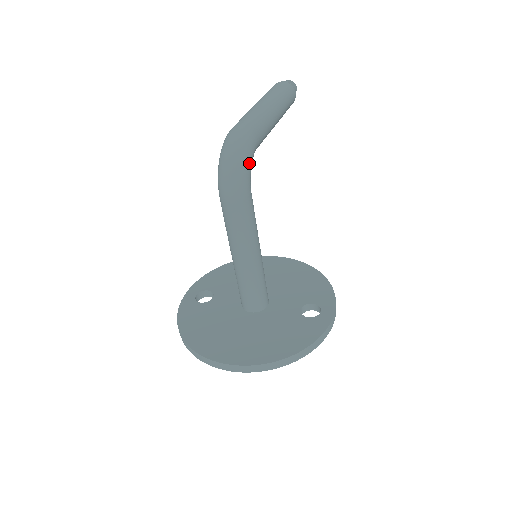
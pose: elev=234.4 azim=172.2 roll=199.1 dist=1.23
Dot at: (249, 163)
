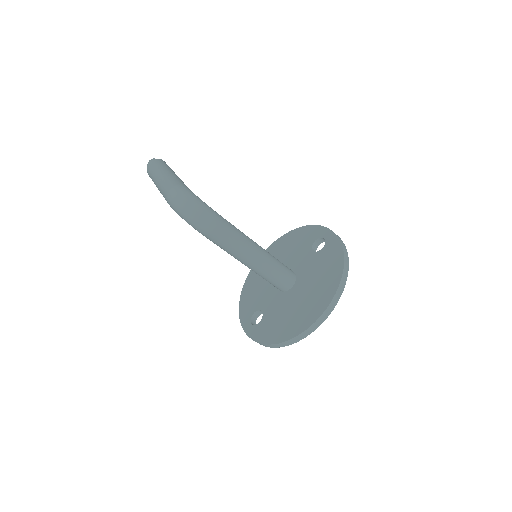
Dot at: (200, 200)
